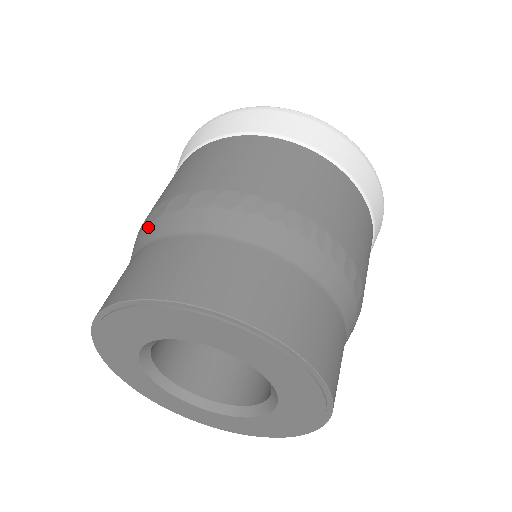
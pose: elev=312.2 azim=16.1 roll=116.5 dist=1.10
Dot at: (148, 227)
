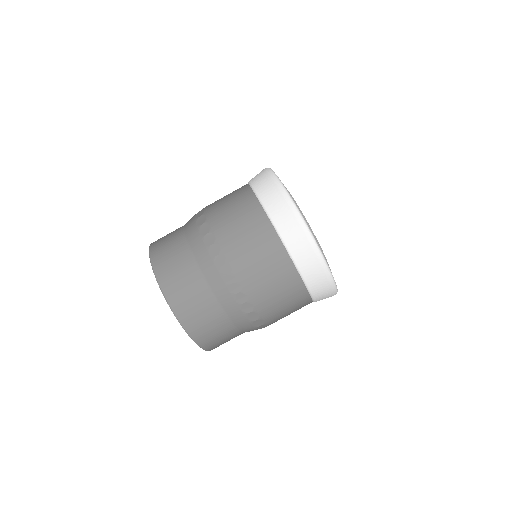
Dot at: (192, 218)
